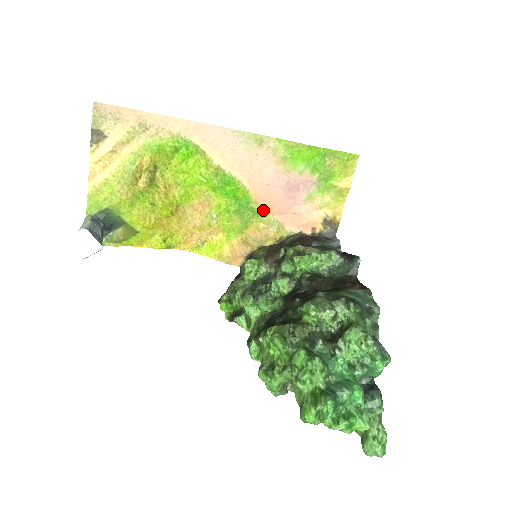
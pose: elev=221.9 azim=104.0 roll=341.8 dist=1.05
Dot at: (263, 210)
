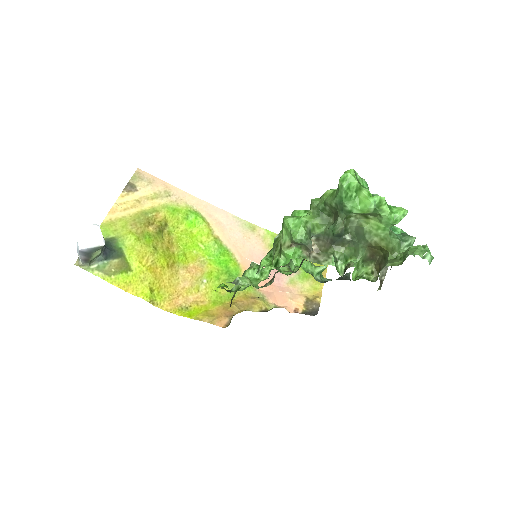
Dot at: occluded
